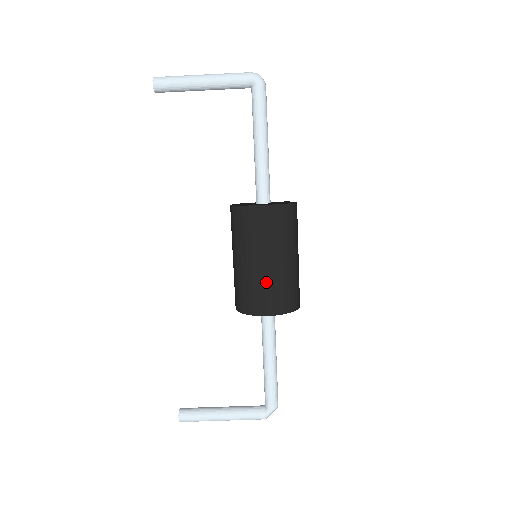
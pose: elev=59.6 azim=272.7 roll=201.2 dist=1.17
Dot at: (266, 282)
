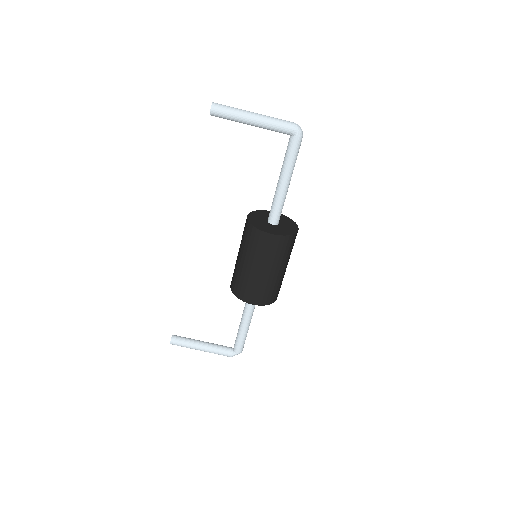
Dot at: (258, 284)
